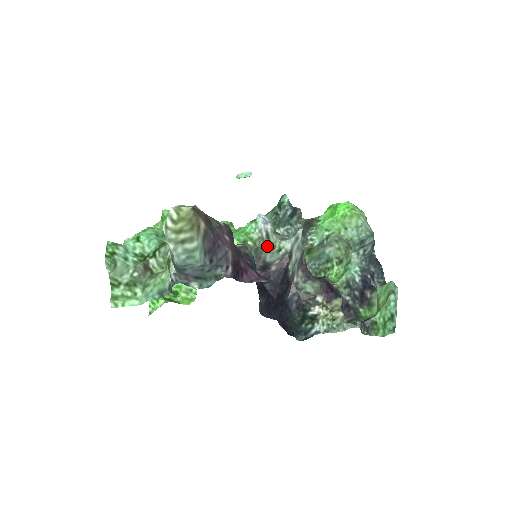
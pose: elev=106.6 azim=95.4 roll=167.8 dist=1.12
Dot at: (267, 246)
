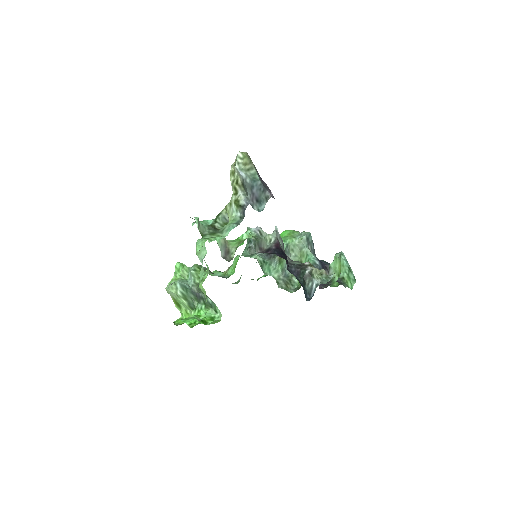
Dot at: (262, 240)
